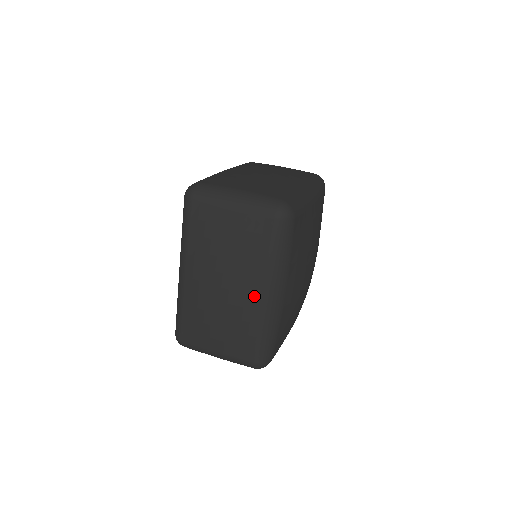
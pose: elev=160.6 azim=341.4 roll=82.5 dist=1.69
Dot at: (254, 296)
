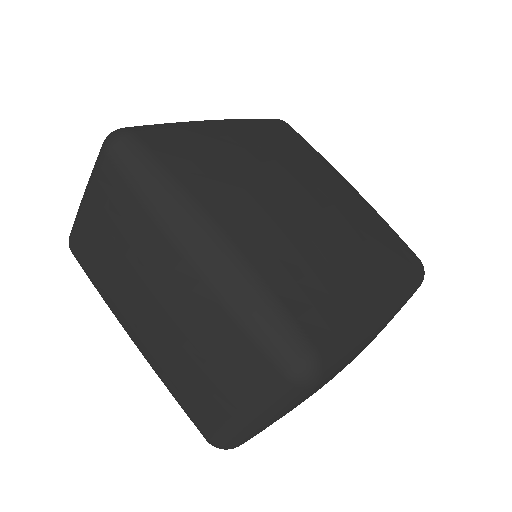
Dot at: occluded
